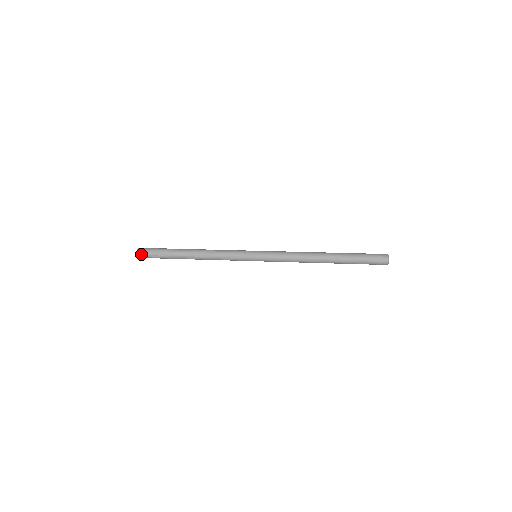
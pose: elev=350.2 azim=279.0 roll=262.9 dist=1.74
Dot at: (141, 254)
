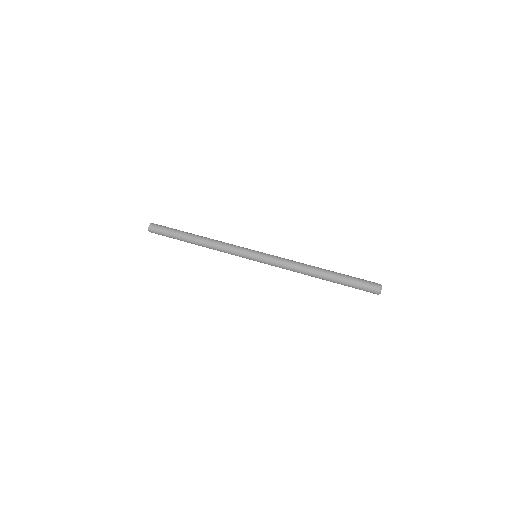
Dot at: occluded
